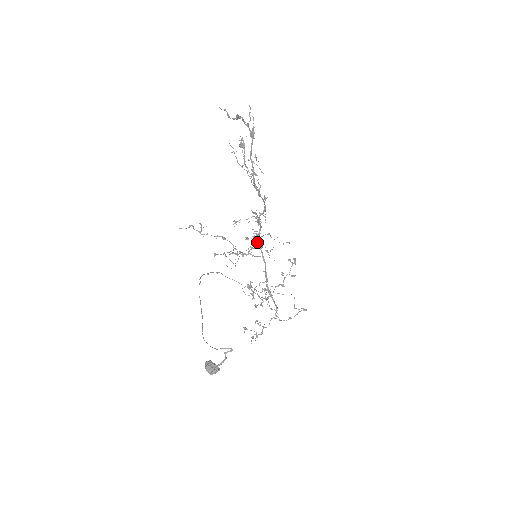
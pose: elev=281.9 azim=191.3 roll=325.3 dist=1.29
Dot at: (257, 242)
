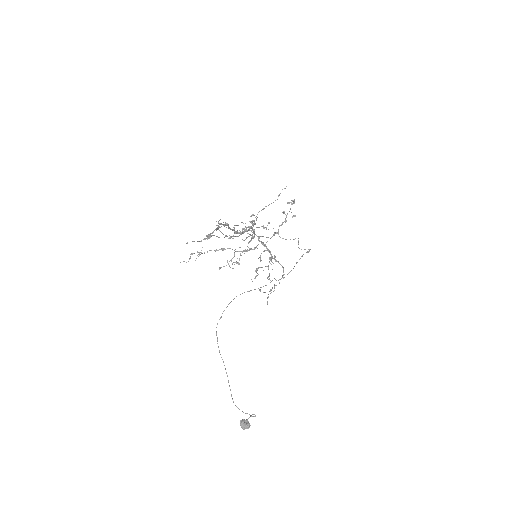
Dot at: occluded
